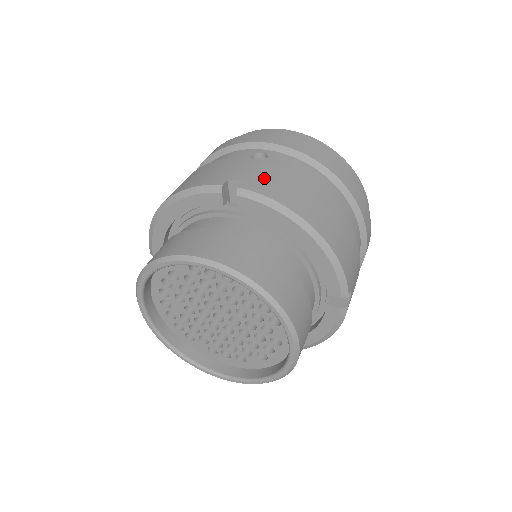
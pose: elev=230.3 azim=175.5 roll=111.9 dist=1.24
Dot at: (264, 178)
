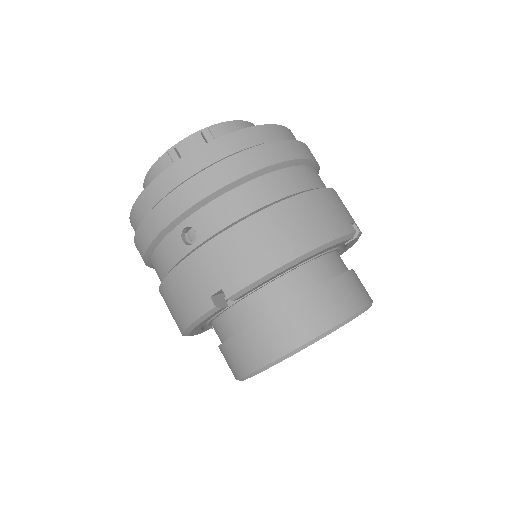
Dot at: (228, 266)
